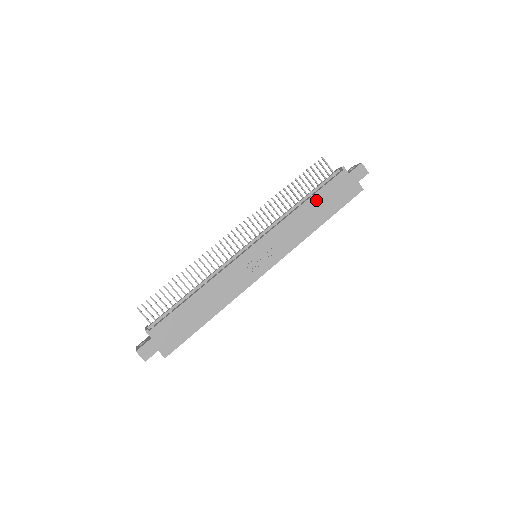
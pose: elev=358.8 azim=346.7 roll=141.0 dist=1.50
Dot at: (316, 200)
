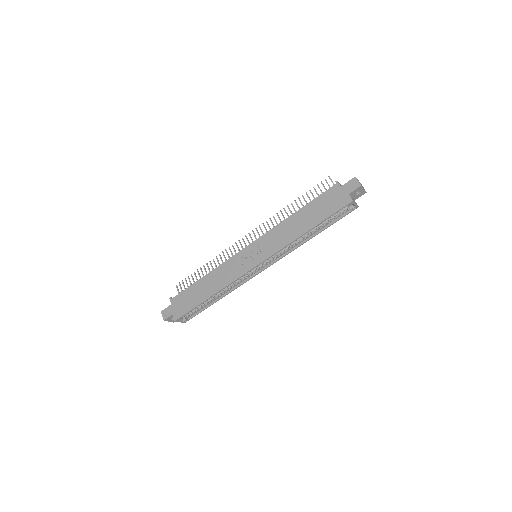
Dot at: (306, 210)
